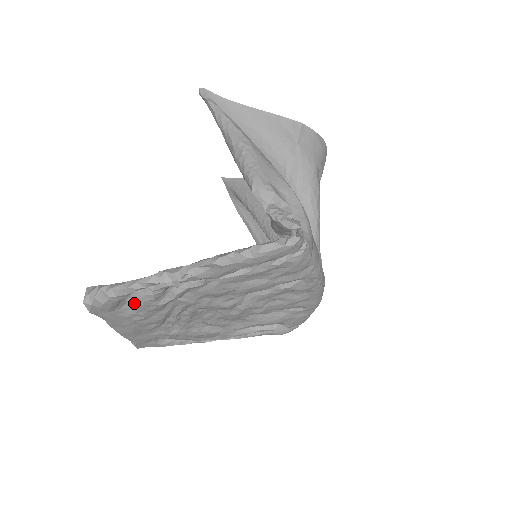
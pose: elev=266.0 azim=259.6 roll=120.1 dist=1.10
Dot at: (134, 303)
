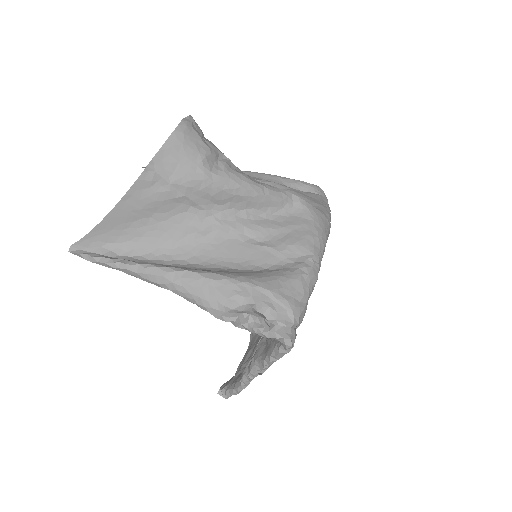
Dot at: occluded
